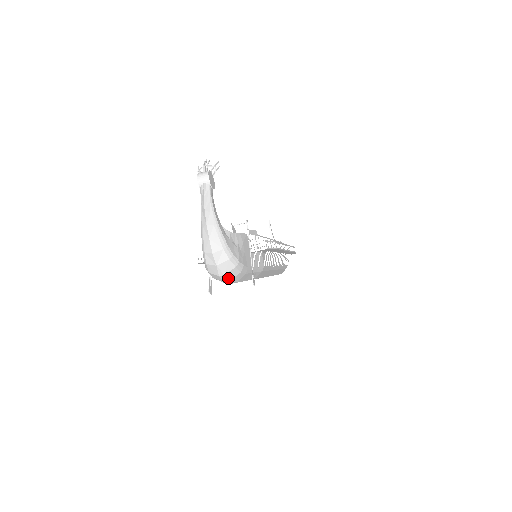
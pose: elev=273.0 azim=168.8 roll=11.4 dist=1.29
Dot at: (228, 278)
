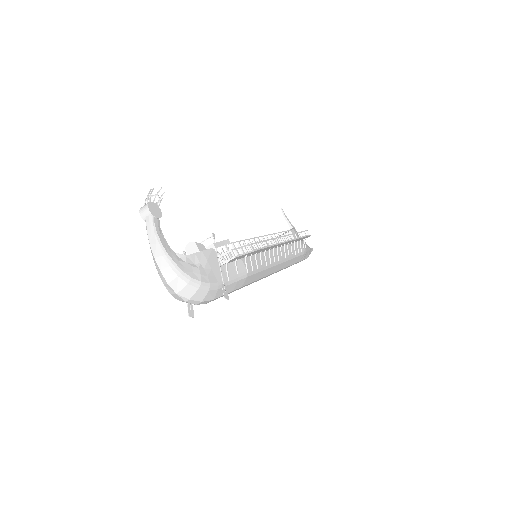
Dot at: (197, 300)
